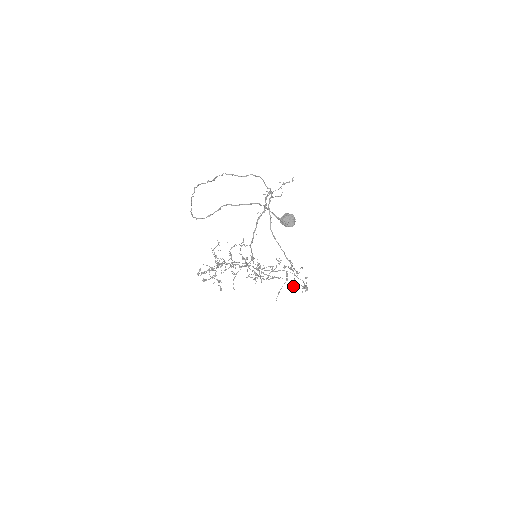
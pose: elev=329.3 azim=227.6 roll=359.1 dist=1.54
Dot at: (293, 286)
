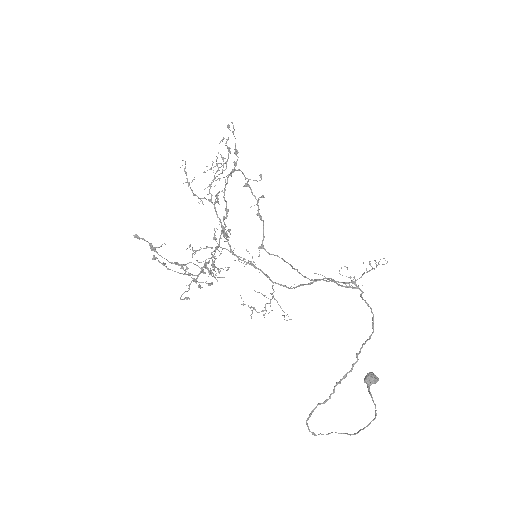
Dot at: (262, 245)
